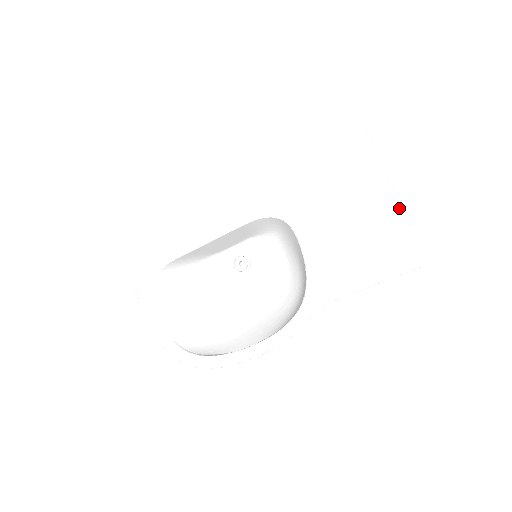
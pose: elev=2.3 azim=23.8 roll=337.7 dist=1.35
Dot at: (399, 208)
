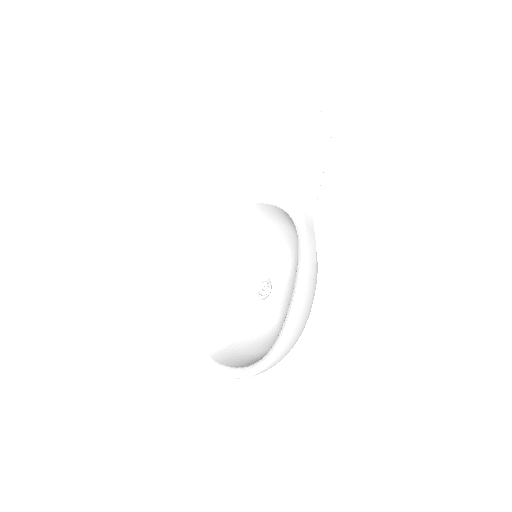
Dot at: (283, 118)
